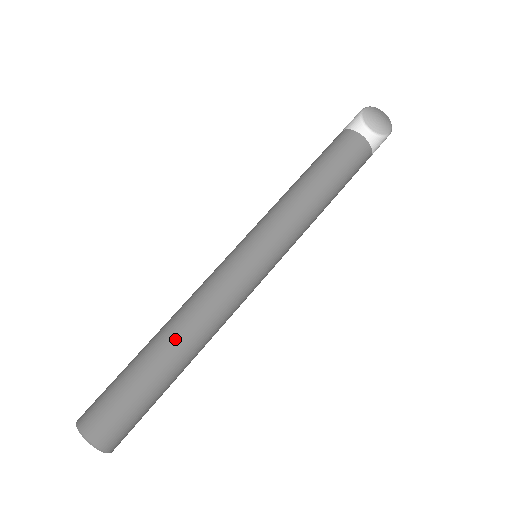
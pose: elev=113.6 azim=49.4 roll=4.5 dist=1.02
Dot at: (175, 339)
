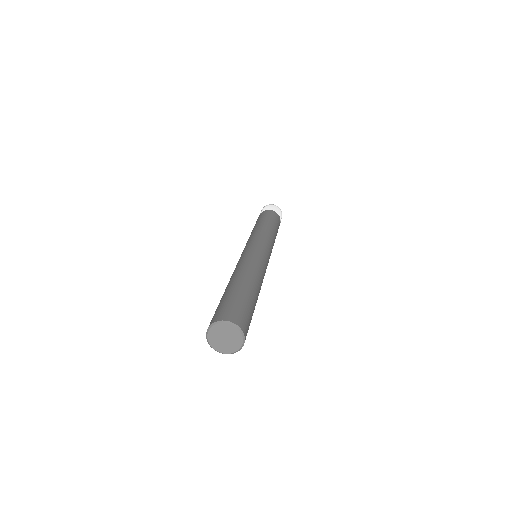
Dot at: (246, 276)
